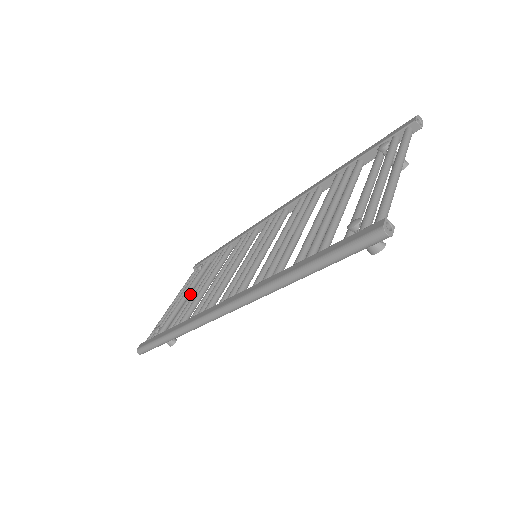
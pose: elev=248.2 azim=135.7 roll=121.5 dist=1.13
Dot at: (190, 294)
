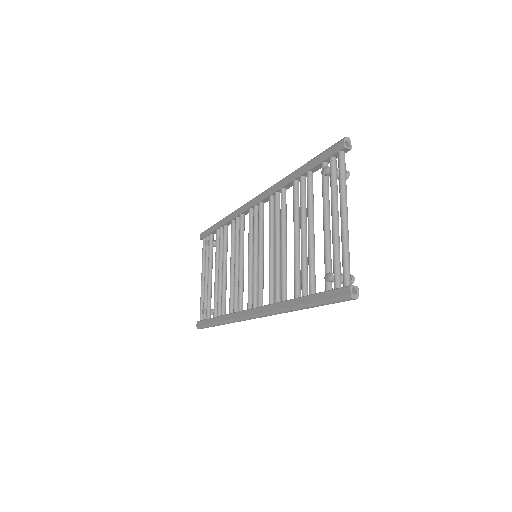
Dot at: occluded
